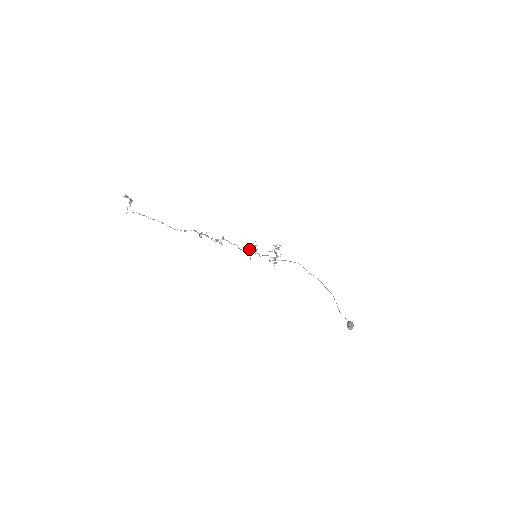
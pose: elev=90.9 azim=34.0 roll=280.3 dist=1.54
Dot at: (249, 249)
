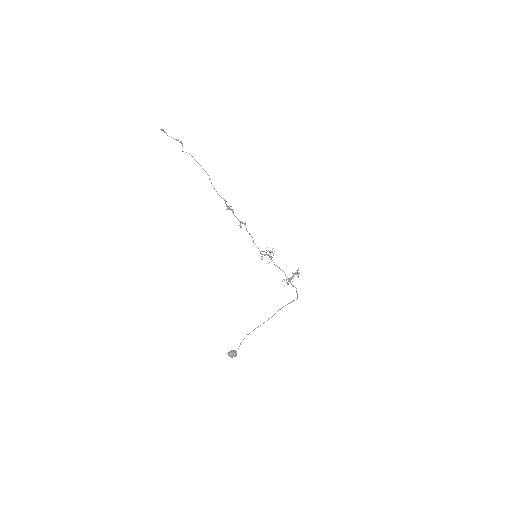
Dot at: occluded
